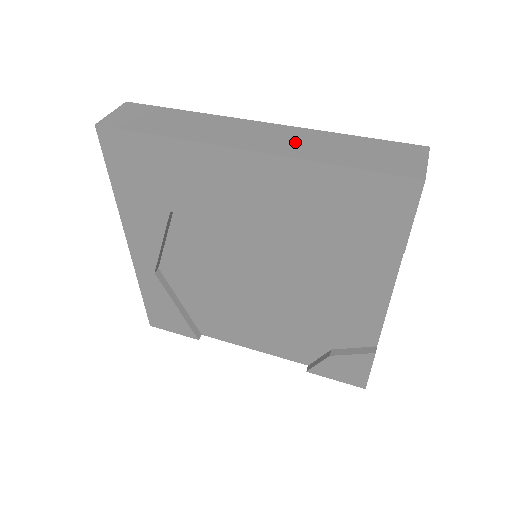
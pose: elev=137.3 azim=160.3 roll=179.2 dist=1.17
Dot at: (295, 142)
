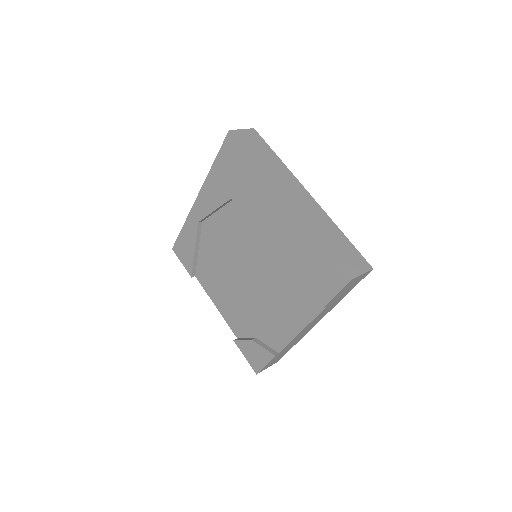
Dot at: (313, 215)
